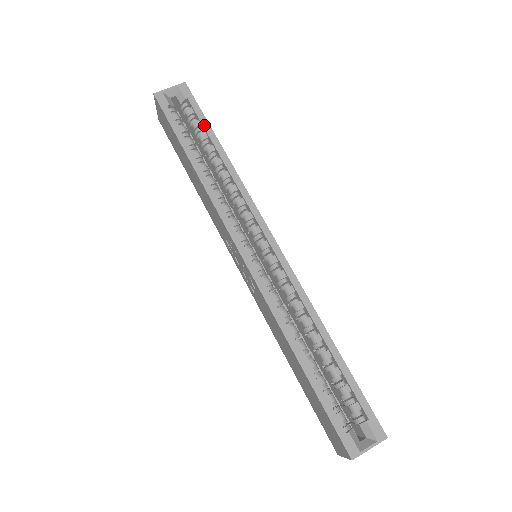
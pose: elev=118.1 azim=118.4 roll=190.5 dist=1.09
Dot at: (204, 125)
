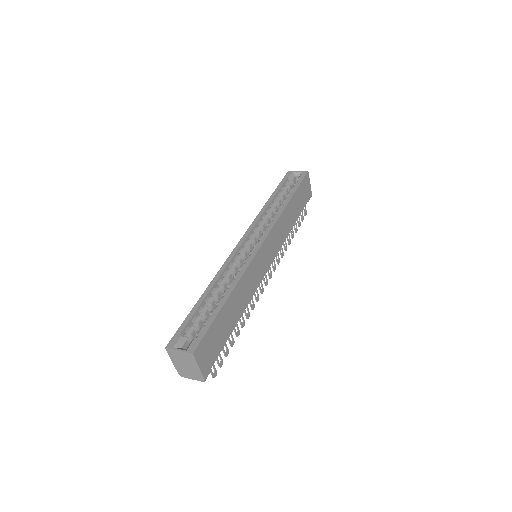
Dot at: (294, 188)
